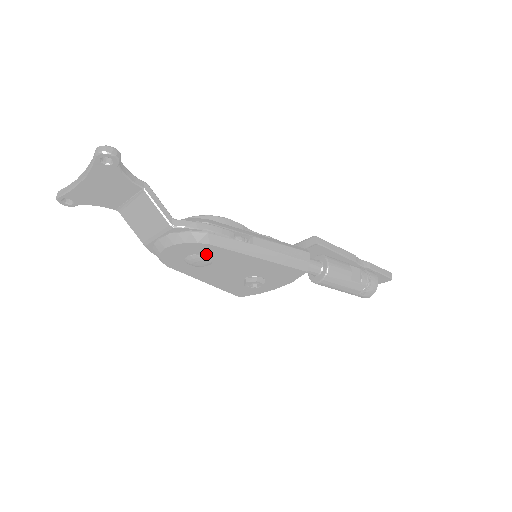
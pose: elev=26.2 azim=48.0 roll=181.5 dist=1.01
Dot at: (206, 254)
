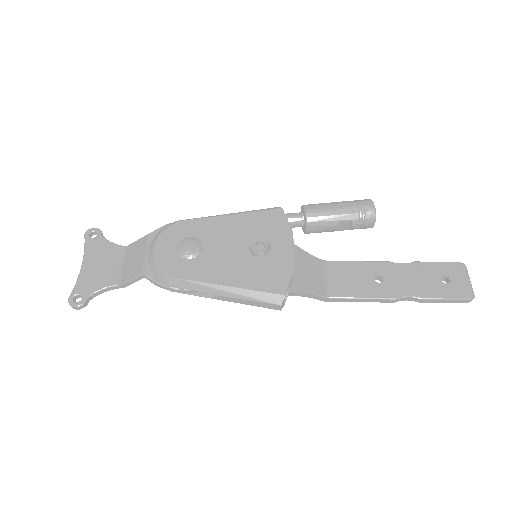
Dot at: (189, 236)
